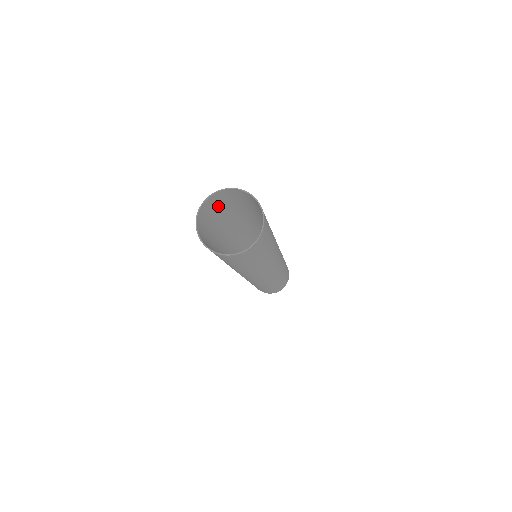
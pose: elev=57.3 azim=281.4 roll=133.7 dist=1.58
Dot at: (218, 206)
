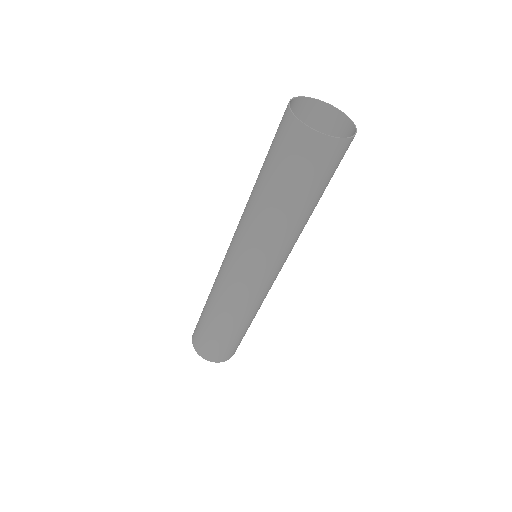
Dot at: occluded
